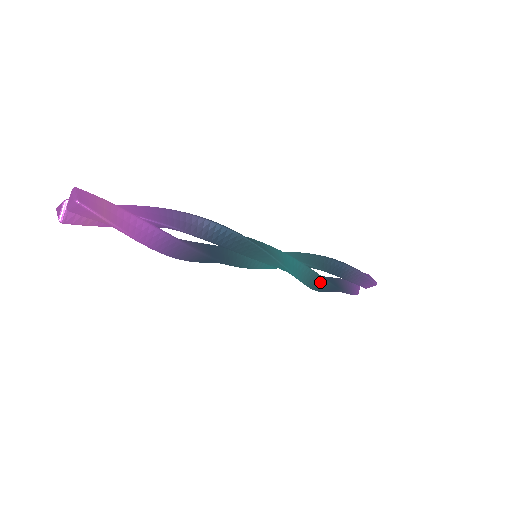
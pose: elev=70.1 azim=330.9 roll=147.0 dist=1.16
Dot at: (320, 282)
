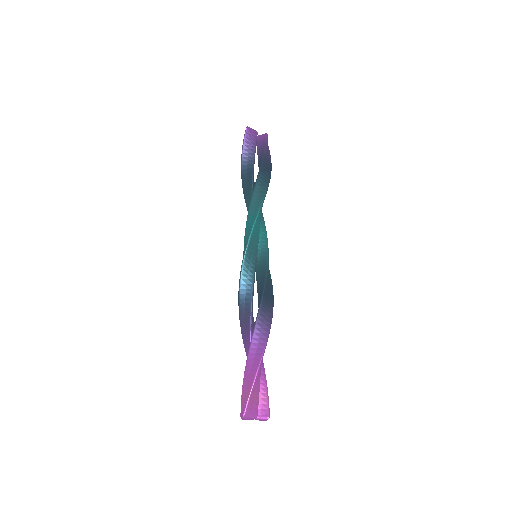
Dot at: occluded
